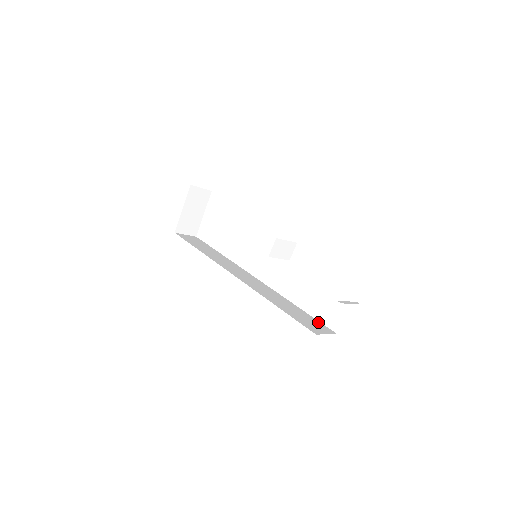
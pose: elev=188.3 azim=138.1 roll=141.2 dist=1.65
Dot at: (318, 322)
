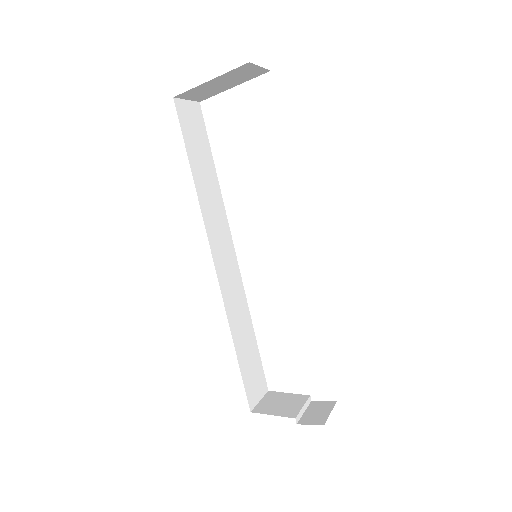
Dot at: (261, 369)
